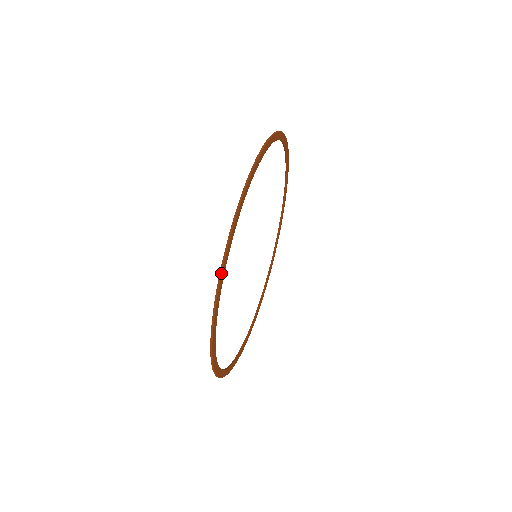
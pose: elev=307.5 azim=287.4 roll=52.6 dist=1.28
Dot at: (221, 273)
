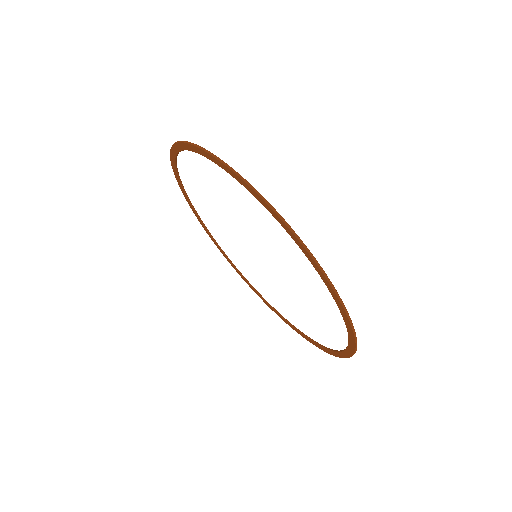
Dot at: (268, 203)
